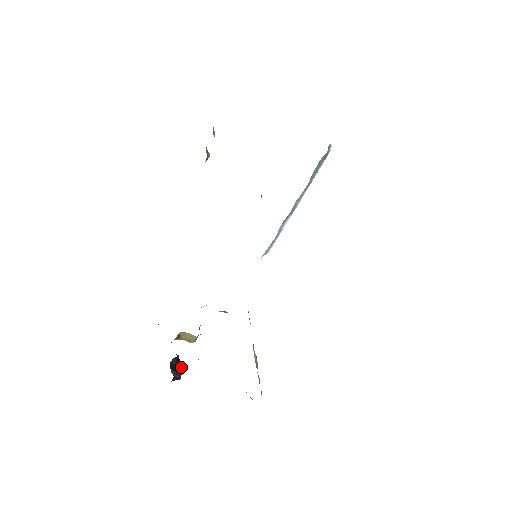
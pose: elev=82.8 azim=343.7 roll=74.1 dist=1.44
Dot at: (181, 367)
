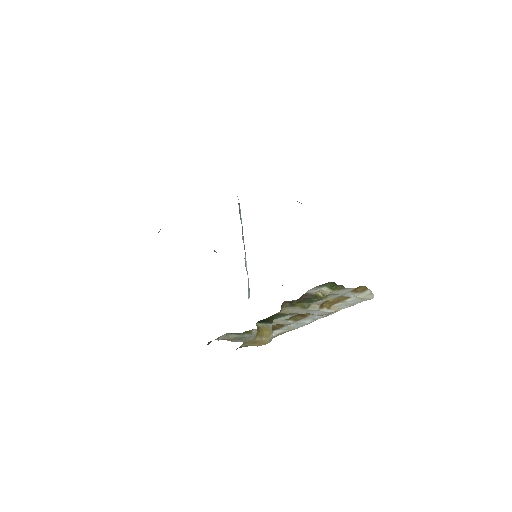
Dot at: occluded
